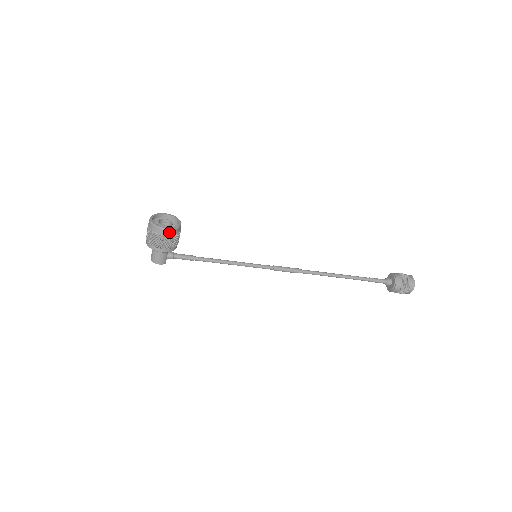
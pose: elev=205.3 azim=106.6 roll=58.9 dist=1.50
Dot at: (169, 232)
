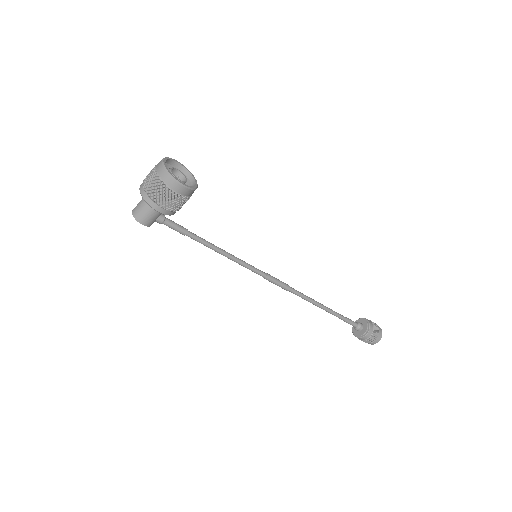
Dot at: (184, 191)
